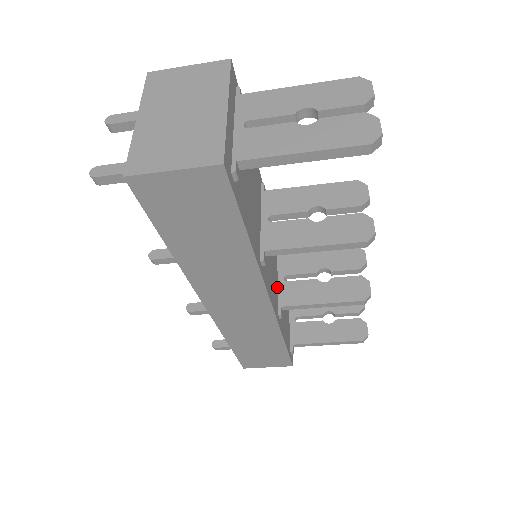
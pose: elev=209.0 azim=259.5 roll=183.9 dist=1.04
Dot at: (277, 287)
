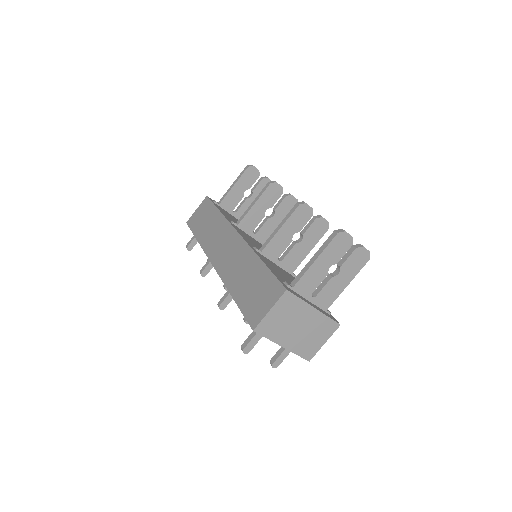
Dot at: occluded
